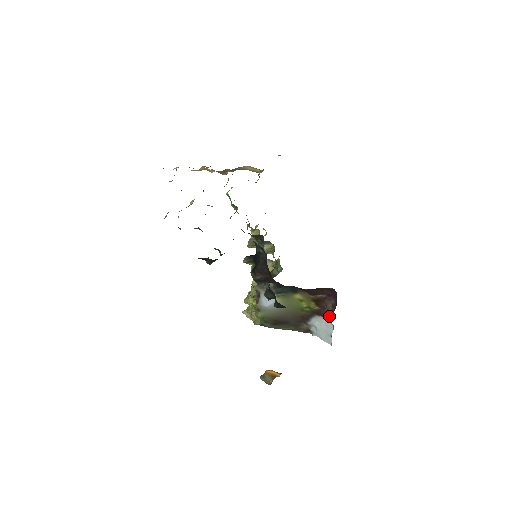
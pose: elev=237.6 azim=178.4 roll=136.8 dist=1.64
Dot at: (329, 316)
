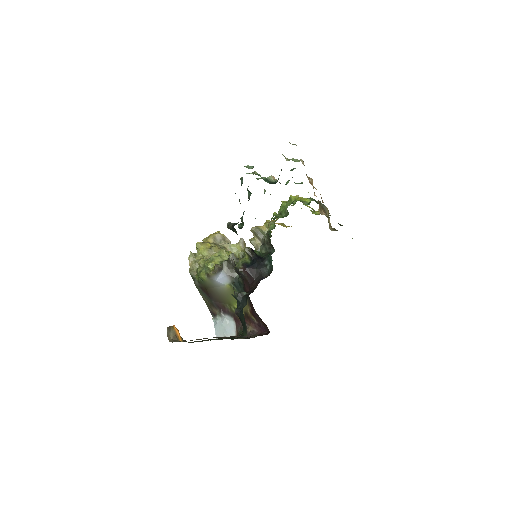
Dot at: (241, 330)
